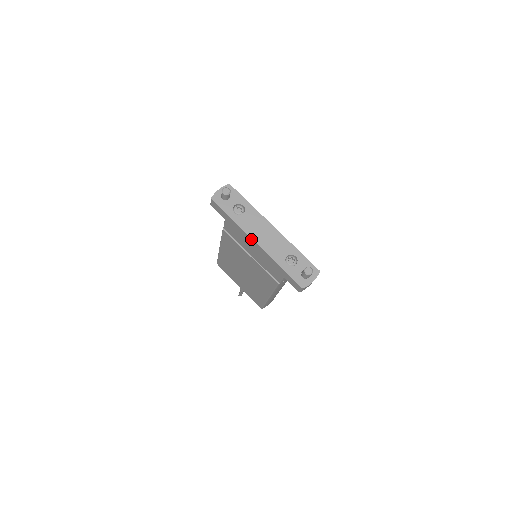
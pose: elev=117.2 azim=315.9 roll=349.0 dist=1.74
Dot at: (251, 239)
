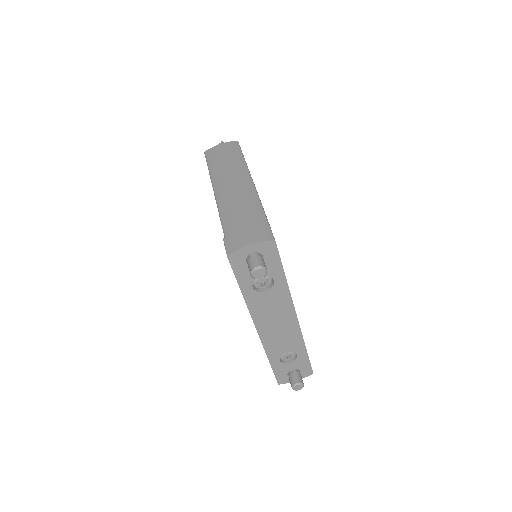
Dot at: (253, 322)
